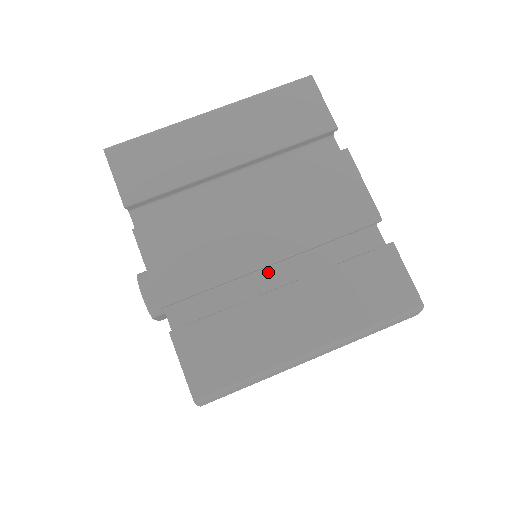
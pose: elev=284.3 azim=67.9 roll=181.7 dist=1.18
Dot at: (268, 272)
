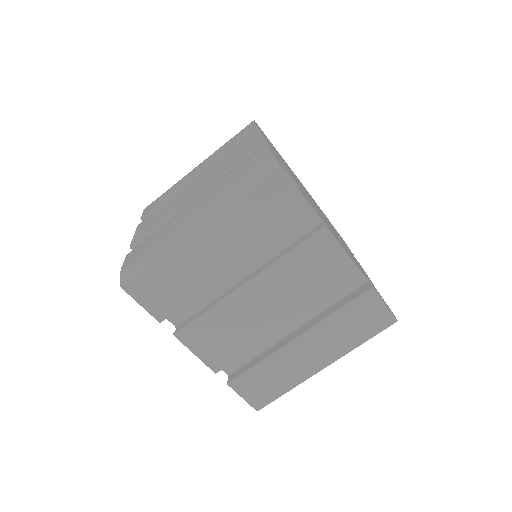
Dot at: occluded
